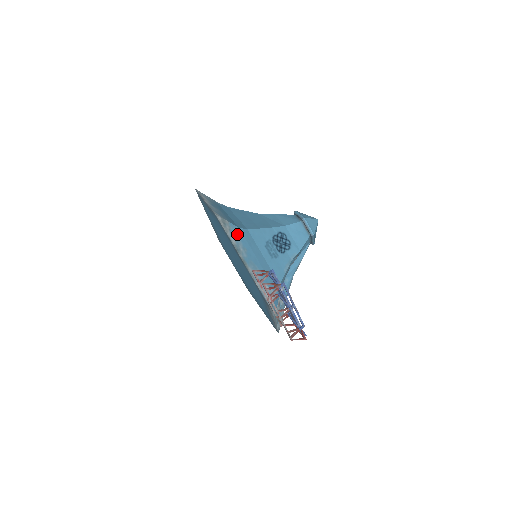
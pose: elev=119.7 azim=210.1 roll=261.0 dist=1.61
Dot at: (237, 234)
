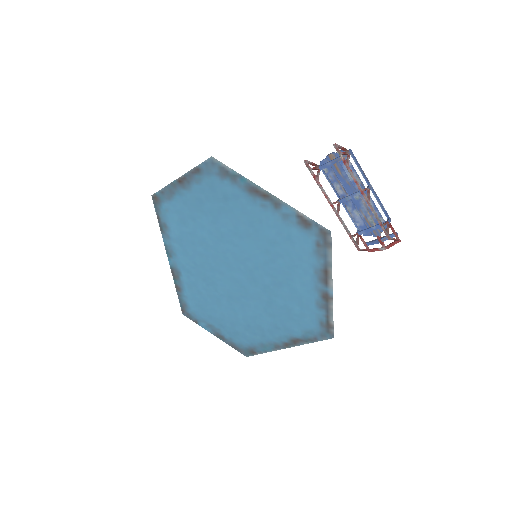
Dot at: occluded
